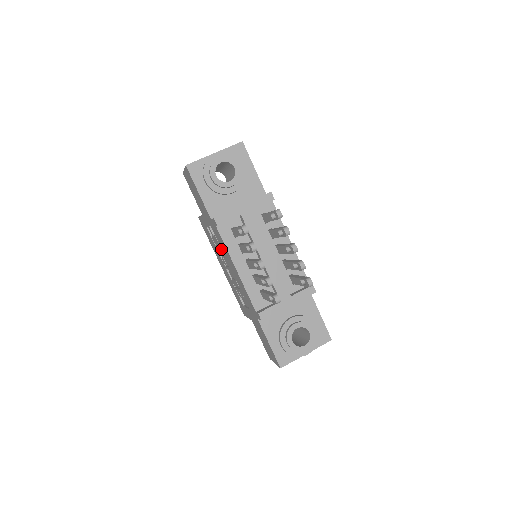
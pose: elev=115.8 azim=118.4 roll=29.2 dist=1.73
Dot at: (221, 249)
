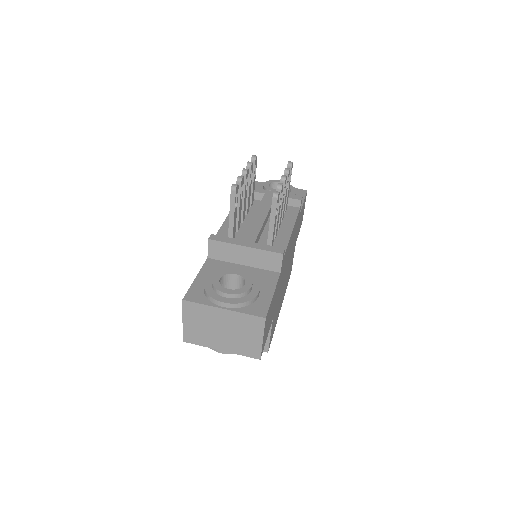
Dot at: occluded
